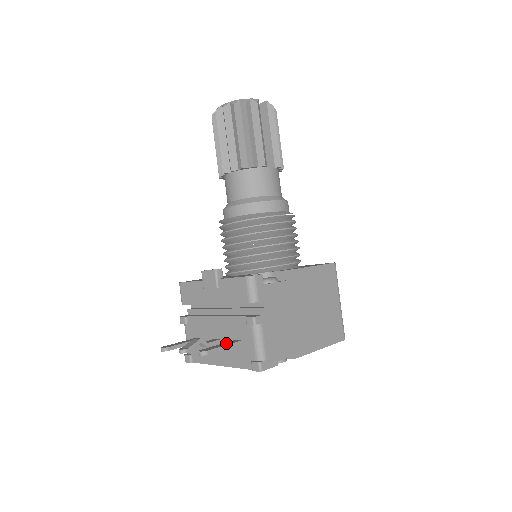
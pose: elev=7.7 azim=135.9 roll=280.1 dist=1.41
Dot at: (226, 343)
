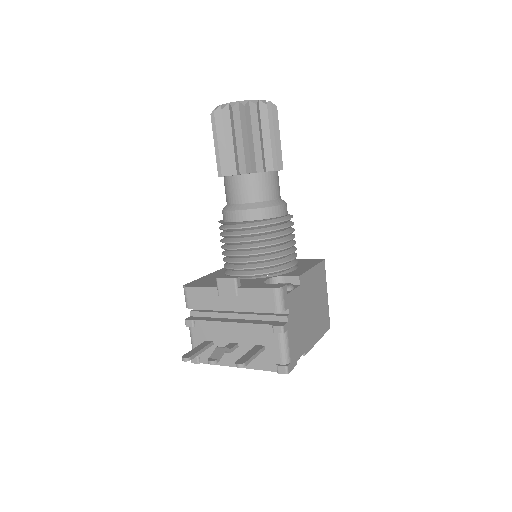
Dot at: (253, 350)
